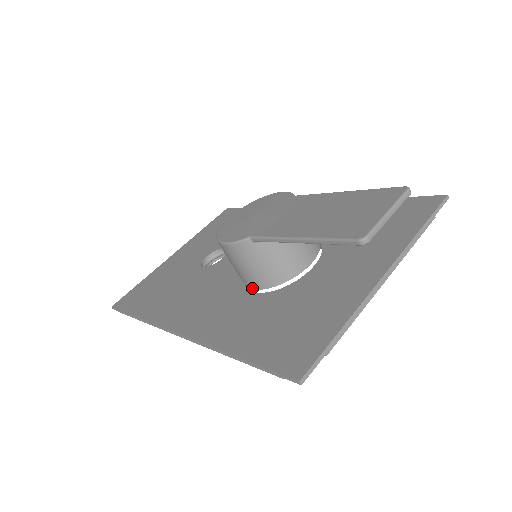
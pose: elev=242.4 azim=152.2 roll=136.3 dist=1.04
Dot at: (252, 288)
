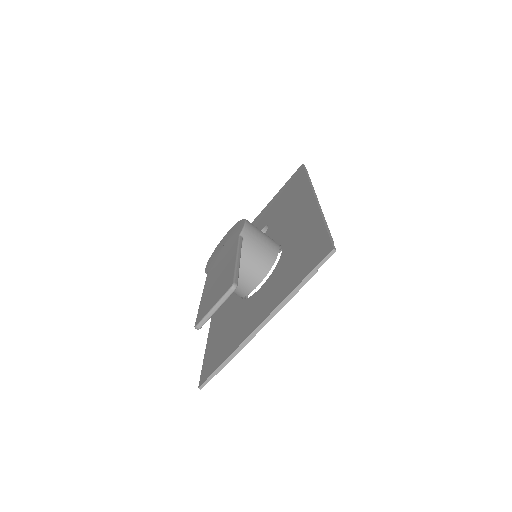
Dot at: occluded
